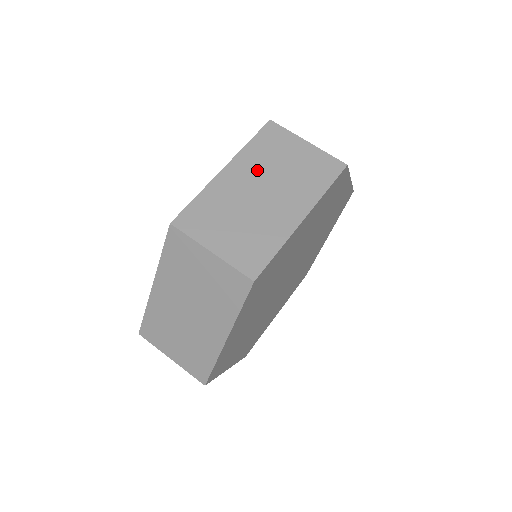
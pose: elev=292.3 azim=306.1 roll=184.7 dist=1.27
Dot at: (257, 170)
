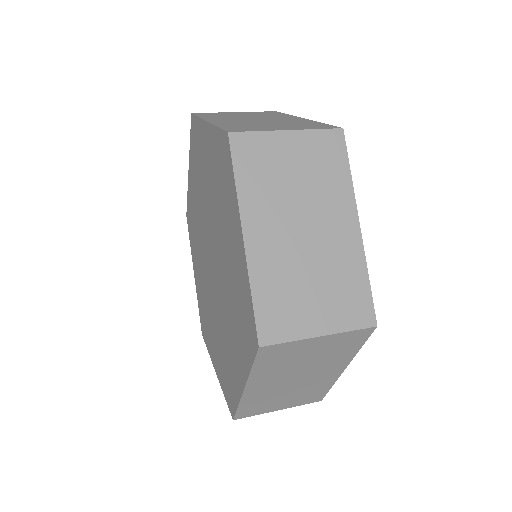
Dot at: occluded
